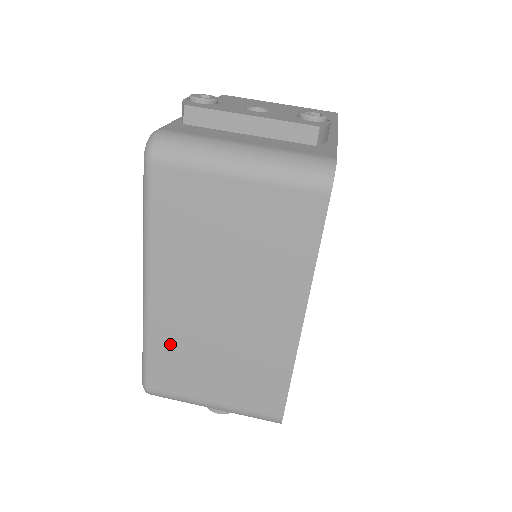
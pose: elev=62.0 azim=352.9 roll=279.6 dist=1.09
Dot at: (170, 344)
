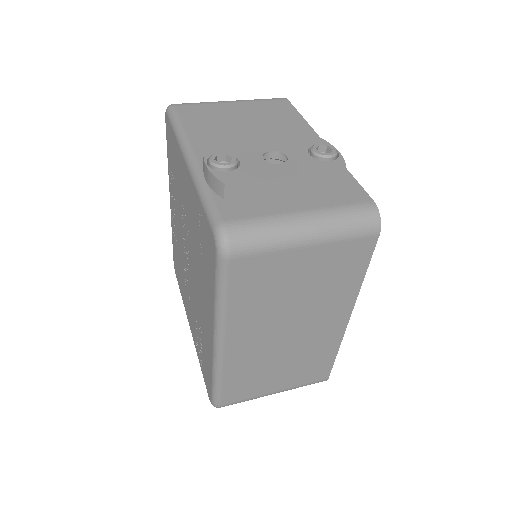
Dot at: (242, 372)
